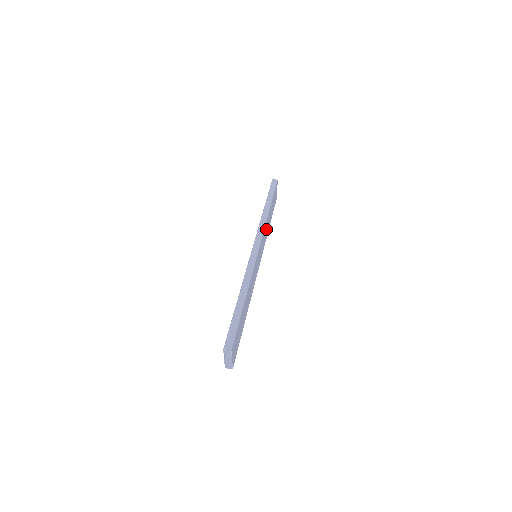
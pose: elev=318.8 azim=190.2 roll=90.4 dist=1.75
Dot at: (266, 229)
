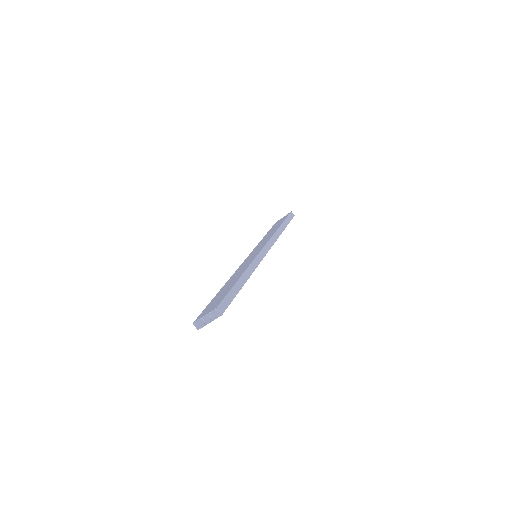
Dot at: occluded
